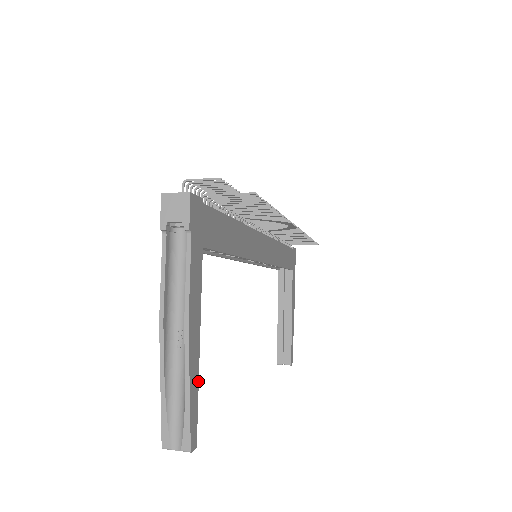
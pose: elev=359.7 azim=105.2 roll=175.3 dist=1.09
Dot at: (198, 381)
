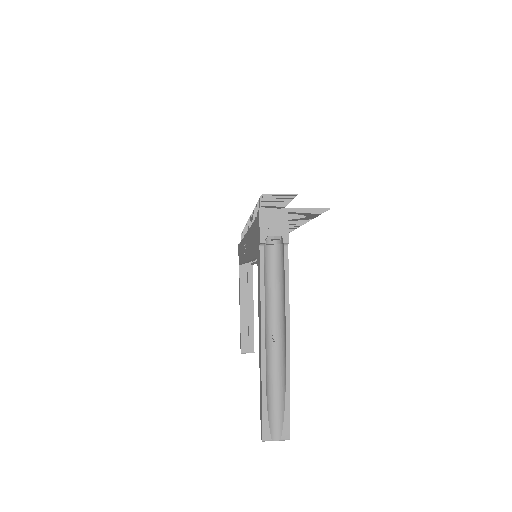
Dot at: occluded
